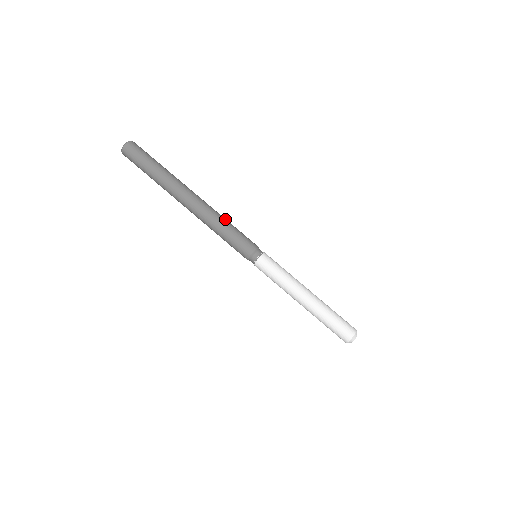
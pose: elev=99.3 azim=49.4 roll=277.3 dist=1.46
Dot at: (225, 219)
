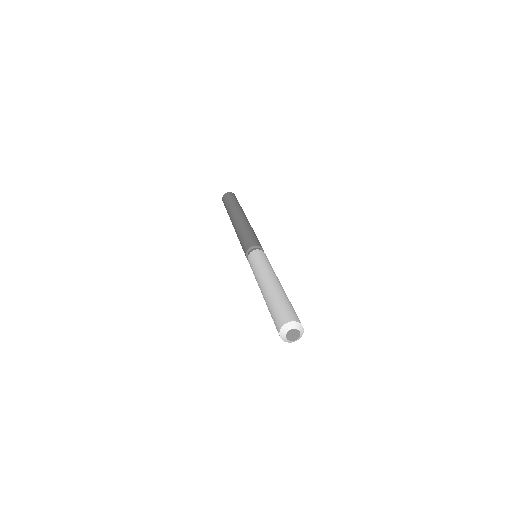
Dot at: (253, 230)
